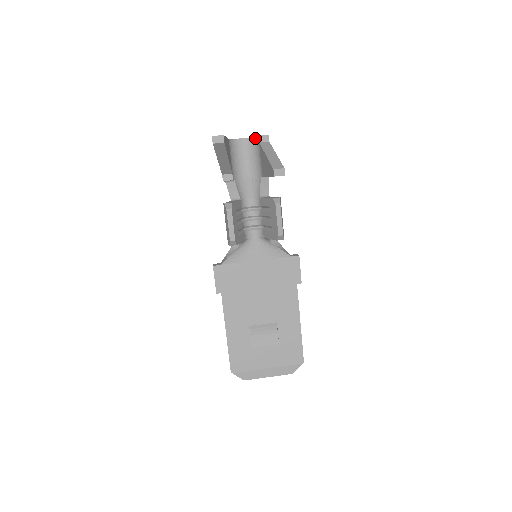
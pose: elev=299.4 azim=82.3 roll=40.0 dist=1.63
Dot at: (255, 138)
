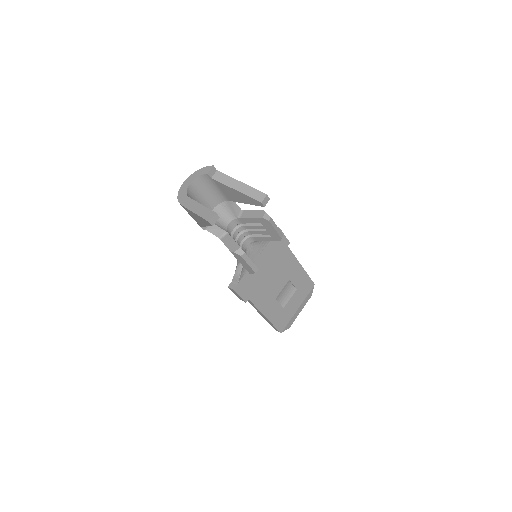
Dot at: (203, 176)
